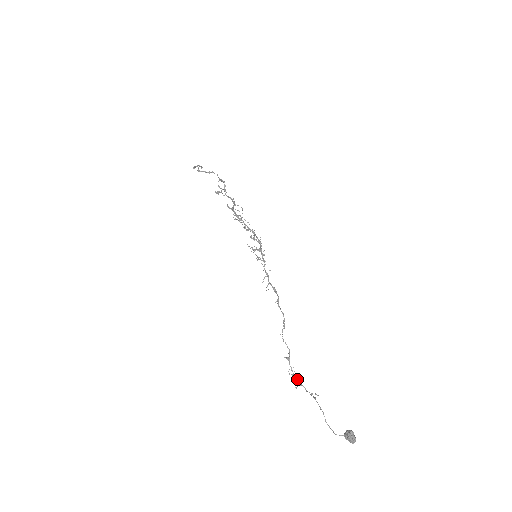
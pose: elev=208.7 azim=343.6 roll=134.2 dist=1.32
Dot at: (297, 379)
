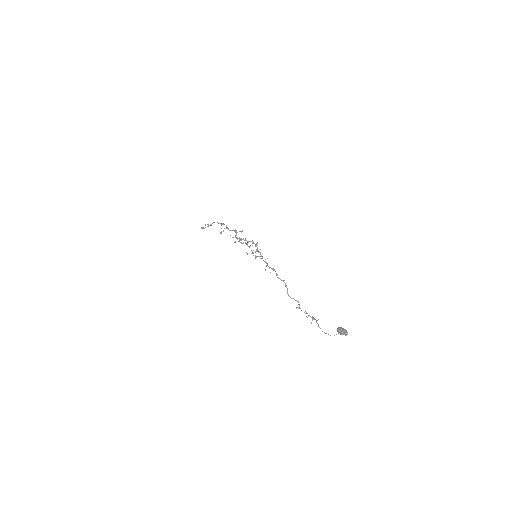
Dot at: occluded
